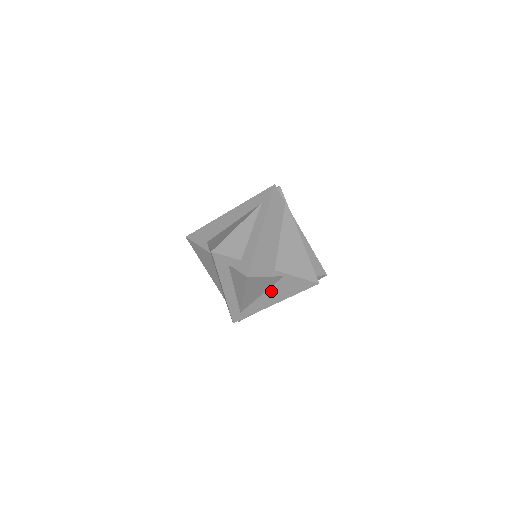
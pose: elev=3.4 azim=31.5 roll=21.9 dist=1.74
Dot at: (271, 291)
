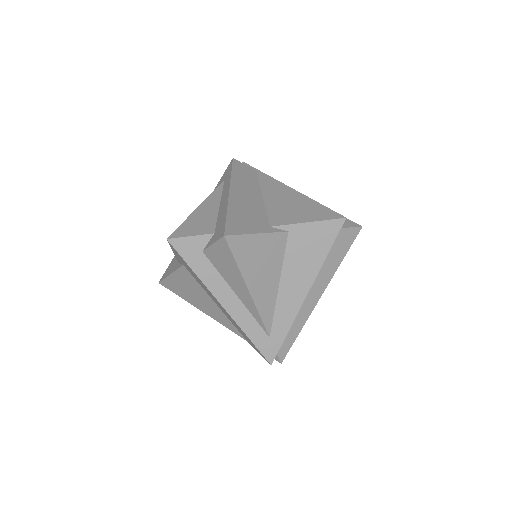
Dot at: (288, 270)
